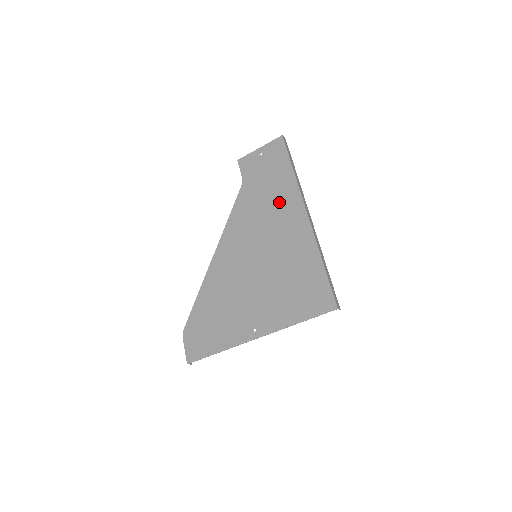
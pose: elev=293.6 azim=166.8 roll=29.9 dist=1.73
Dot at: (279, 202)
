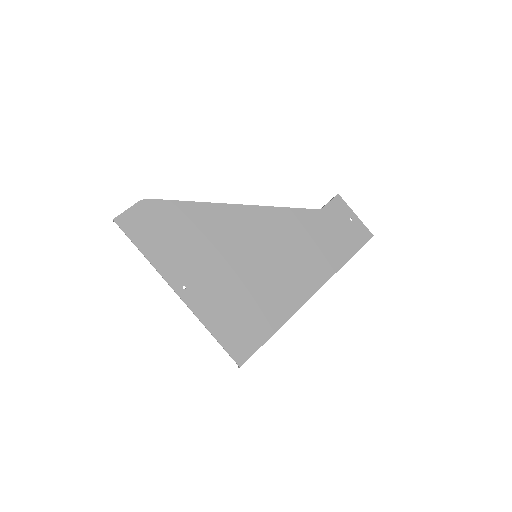
Dot at: (314, 260)
